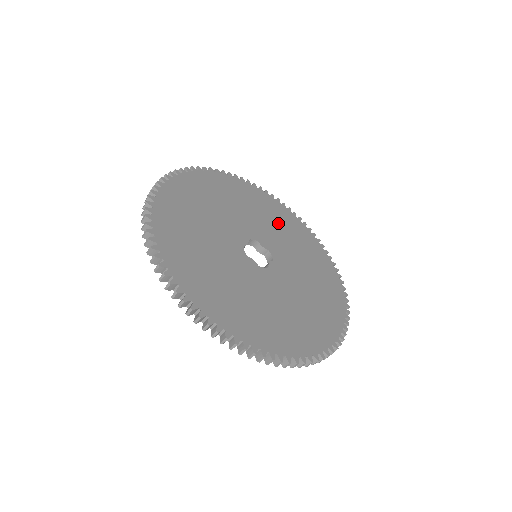
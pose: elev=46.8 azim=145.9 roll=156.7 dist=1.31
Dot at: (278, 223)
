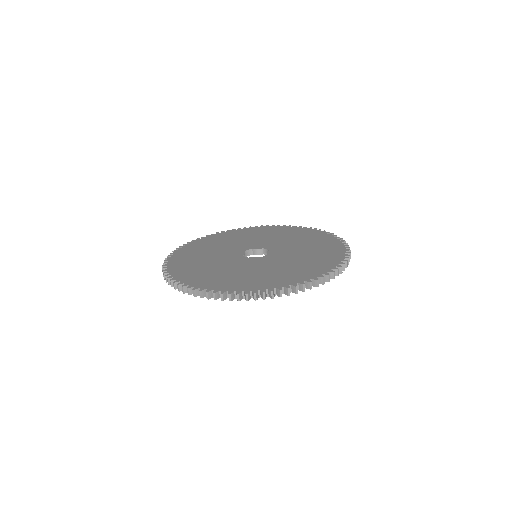
Dot at: (262, 235)
